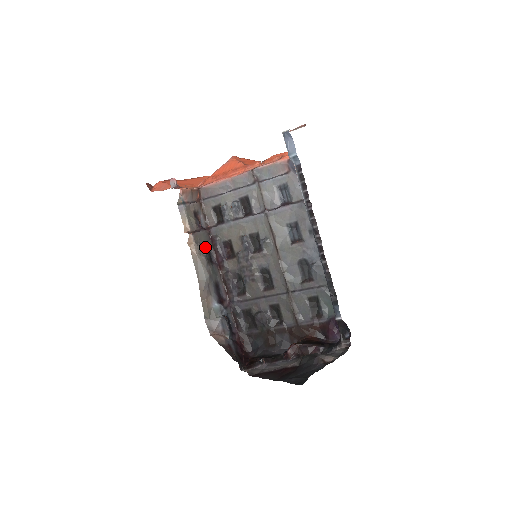
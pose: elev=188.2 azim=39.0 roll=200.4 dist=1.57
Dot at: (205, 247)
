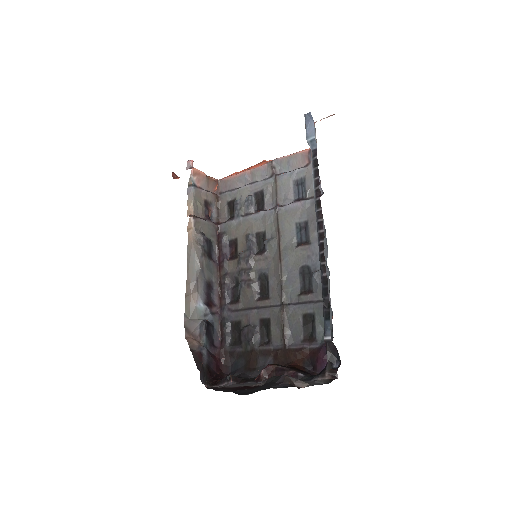
Dot at: (206, 238)
